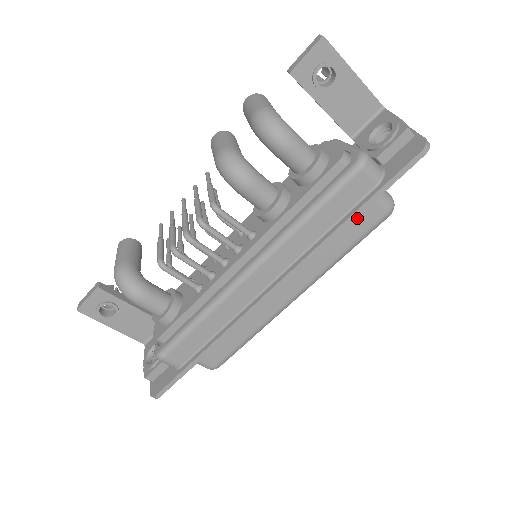
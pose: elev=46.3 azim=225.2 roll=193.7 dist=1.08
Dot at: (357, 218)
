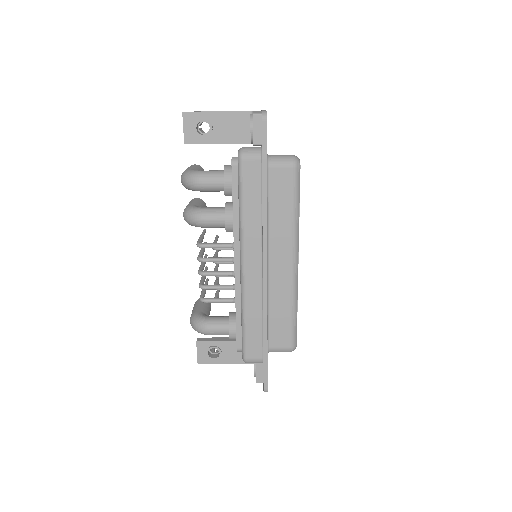
Dot at: (277, 186)
